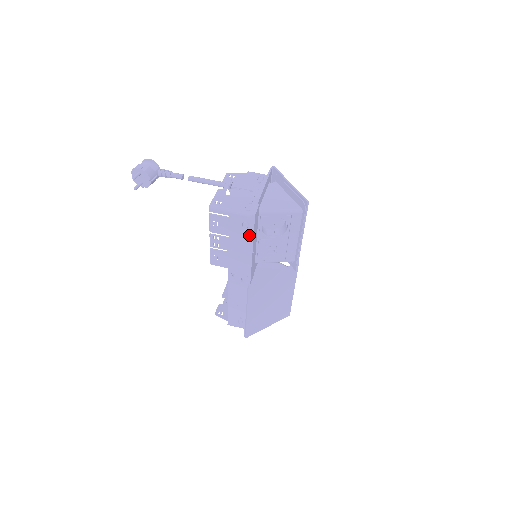
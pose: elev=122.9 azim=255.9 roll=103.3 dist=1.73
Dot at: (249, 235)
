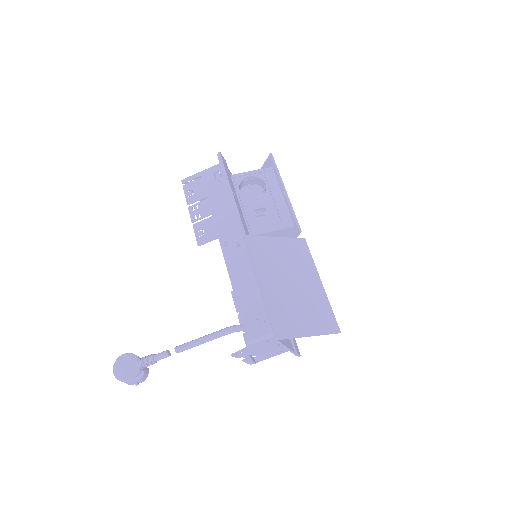
Dot at: occluded
